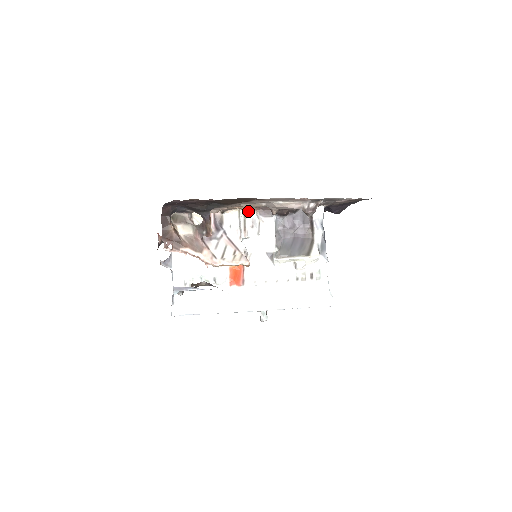
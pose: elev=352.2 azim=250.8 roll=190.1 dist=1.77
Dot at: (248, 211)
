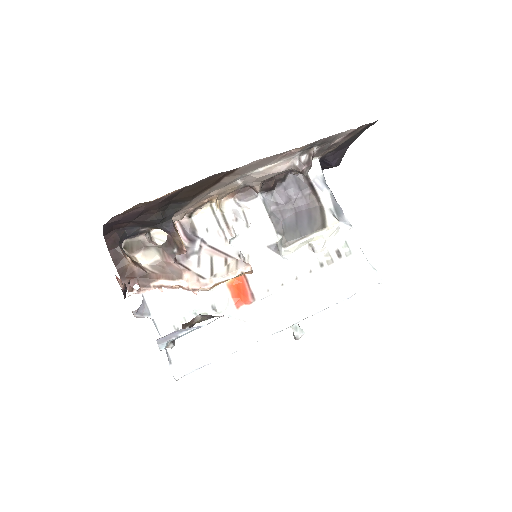
Dot at: (223, 202)
